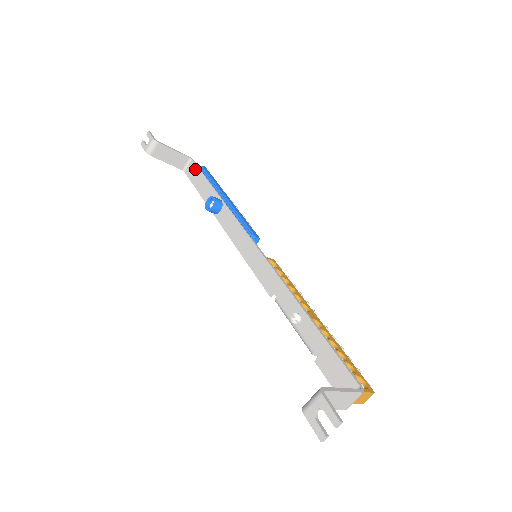
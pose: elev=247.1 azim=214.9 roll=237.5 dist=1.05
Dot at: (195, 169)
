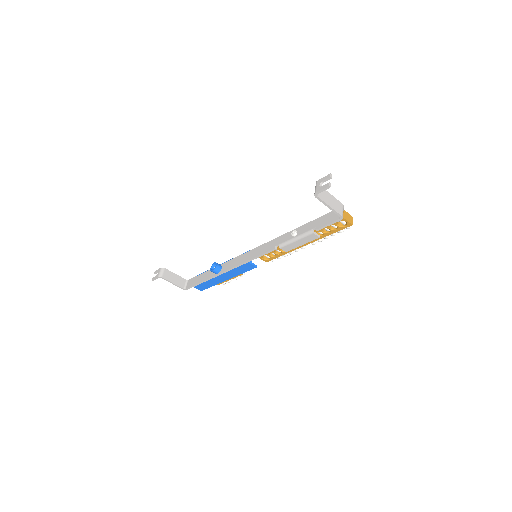
Dot at: (193, 279)
